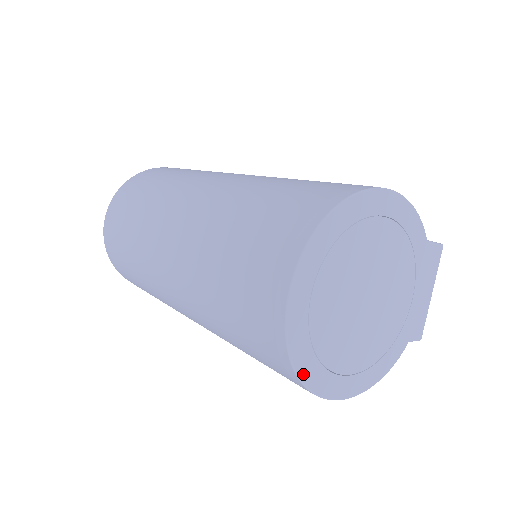
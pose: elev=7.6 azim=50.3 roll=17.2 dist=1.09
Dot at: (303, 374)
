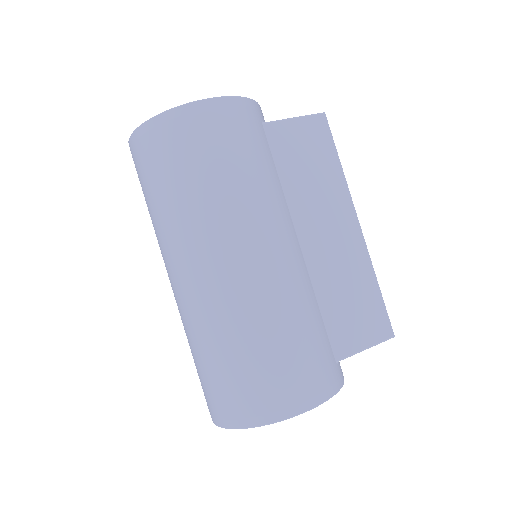
Dot at: occluded
